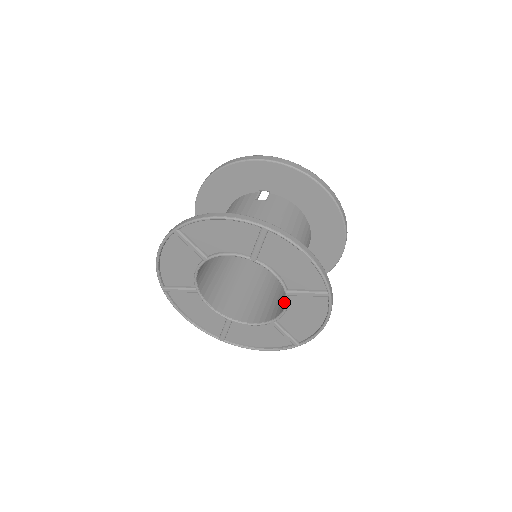
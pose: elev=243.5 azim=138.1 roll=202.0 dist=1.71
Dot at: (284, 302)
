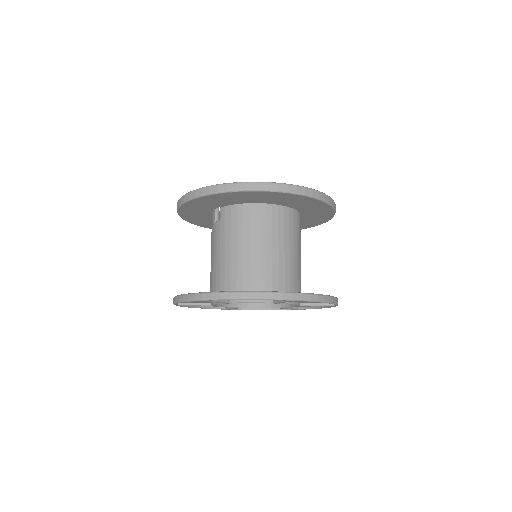
Dot at: occluded
